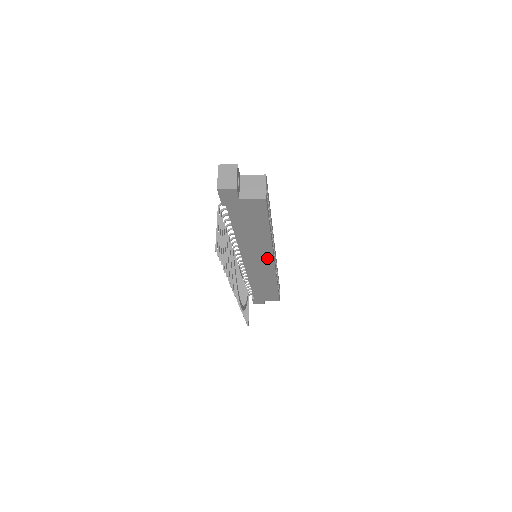
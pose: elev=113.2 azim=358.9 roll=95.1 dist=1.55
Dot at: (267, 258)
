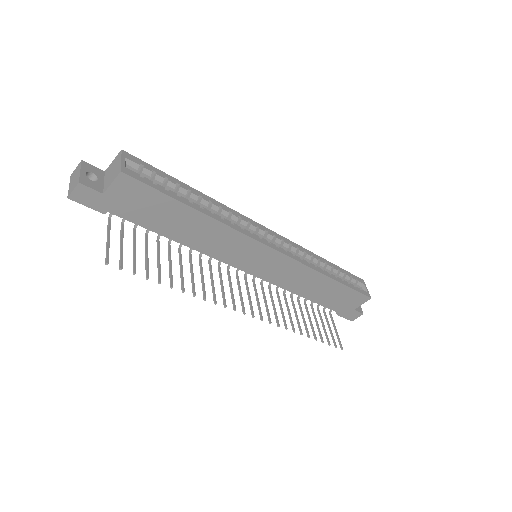
Dot at: (257, 249)
